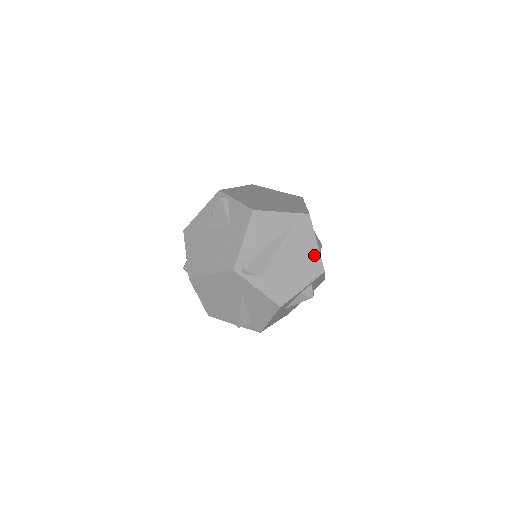
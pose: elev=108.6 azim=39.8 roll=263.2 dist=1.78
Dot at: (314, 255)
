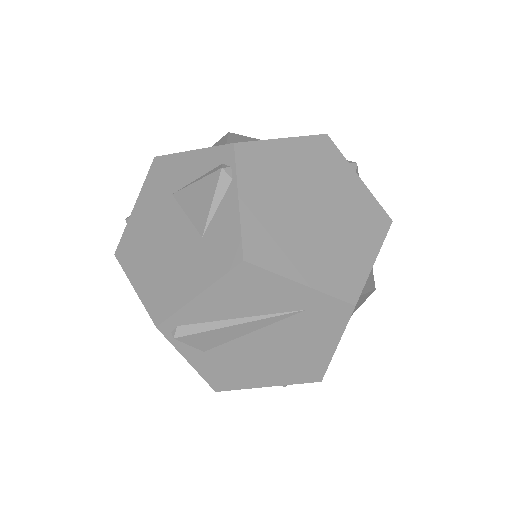
Dot at: (319, 358)
